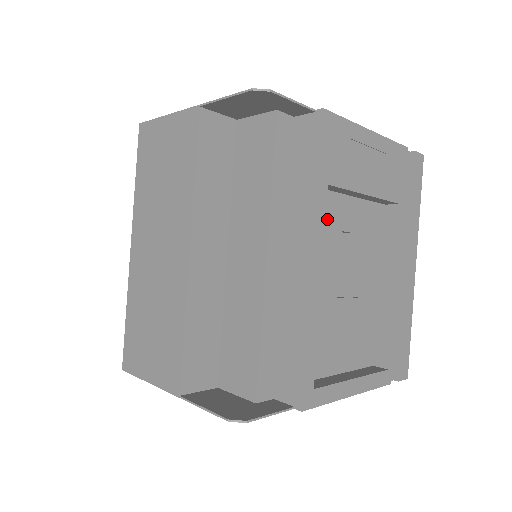
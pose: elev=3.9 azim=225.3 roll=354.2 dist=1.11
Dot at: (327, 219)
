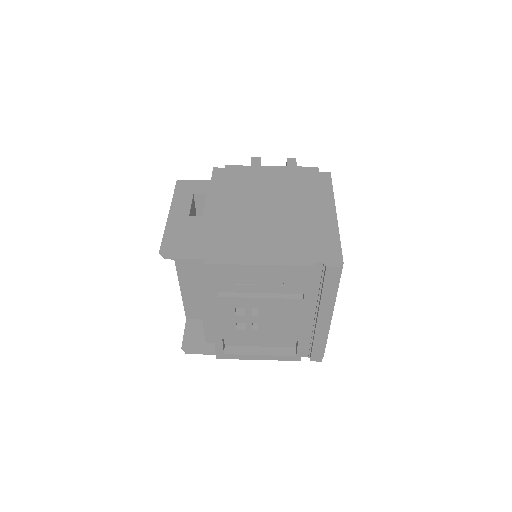
Dot at: (220, 304)
